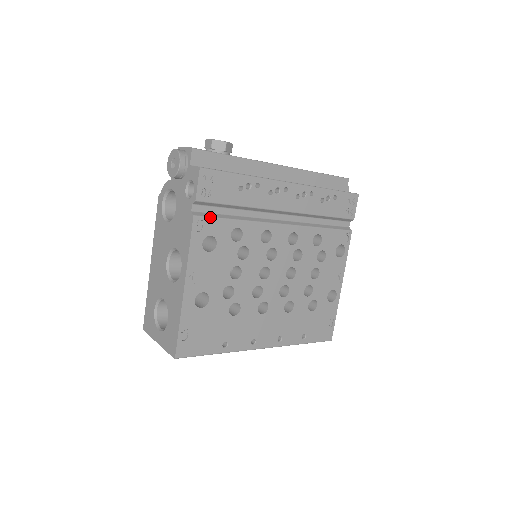
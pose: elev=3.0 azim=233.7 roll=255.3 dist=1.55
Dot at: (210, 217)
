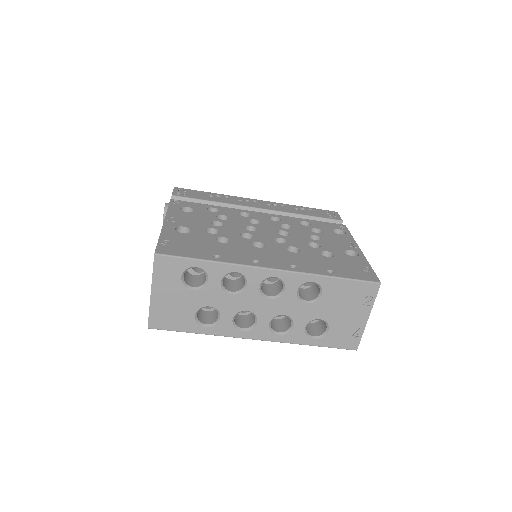
Dot at: (186, 201)
